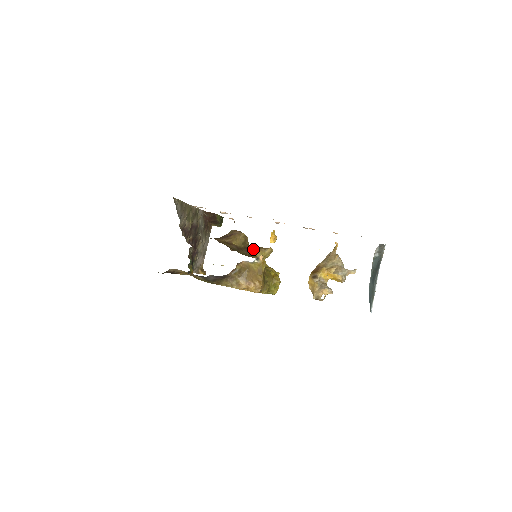
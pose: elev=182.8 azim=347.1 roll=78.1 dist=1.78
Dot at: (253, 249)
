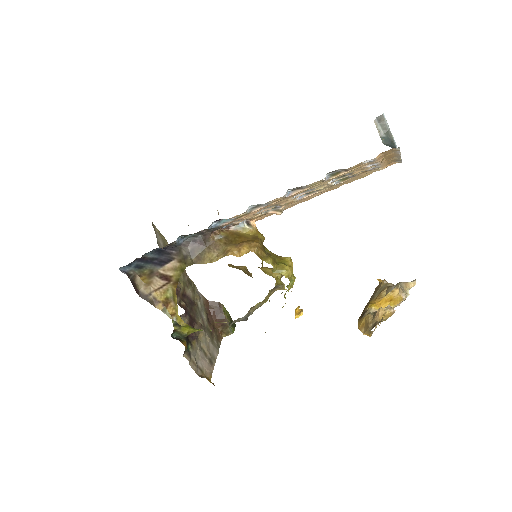
Dot at: occluded
